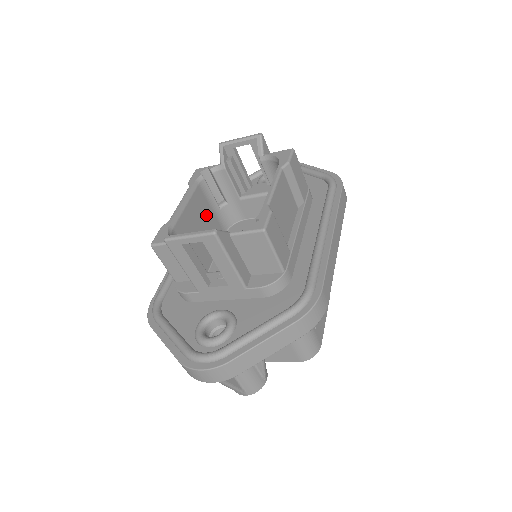
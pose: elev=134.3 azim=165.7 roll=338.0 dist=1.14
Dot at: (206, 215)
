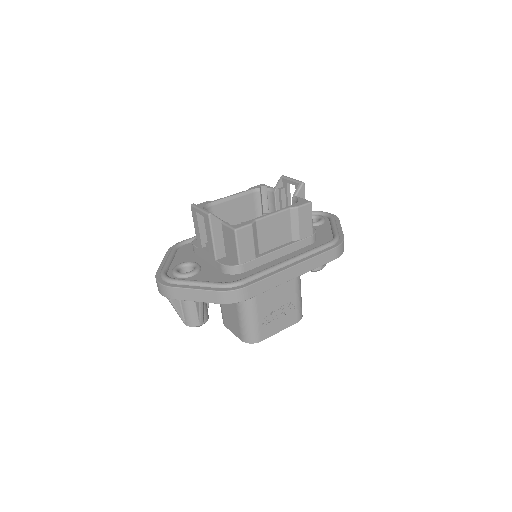
Dot at: (247, 214)
